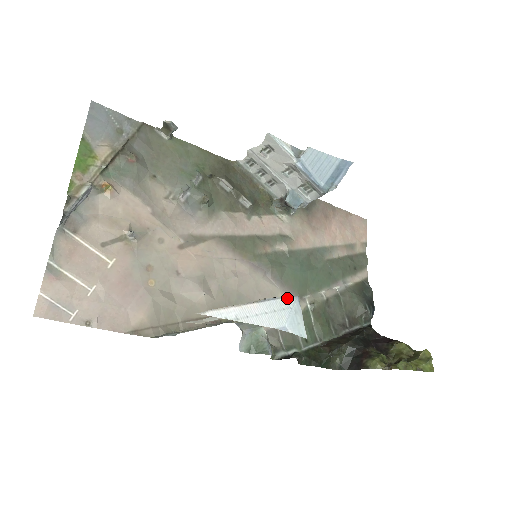
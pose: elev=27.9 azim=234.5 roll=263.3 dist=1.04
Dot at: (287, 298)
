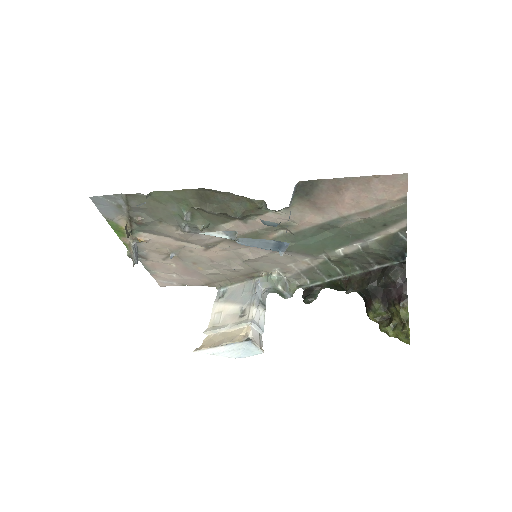
Dot at: (242, 343)
